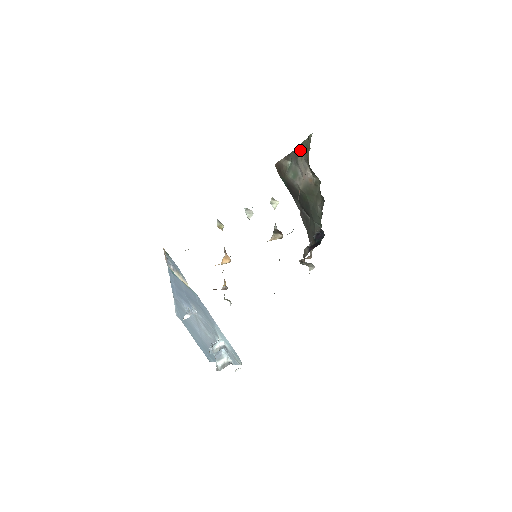
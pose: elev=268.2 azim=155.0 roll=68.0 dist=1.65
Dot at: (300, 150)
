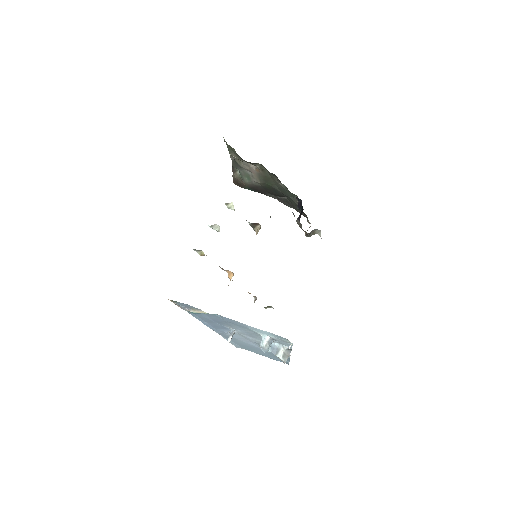
Dot at: (232, 157)
